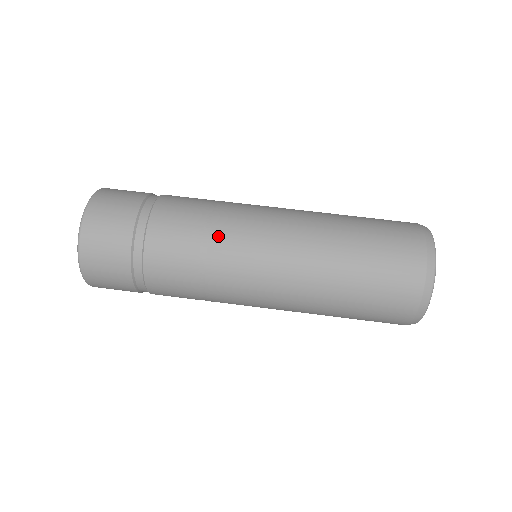
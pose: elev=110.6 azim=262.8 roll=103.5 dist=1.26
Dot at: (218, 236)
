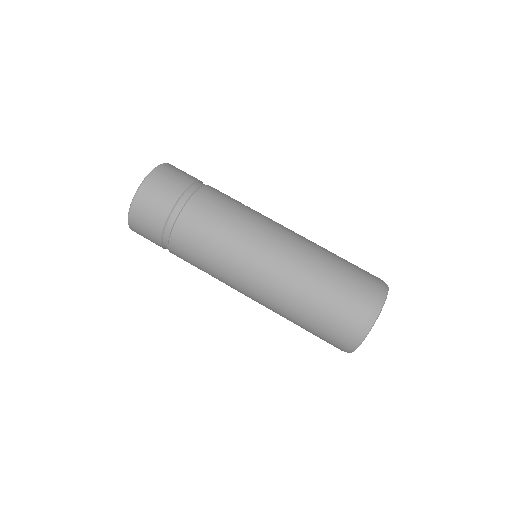
Dot at: (220, 252)
